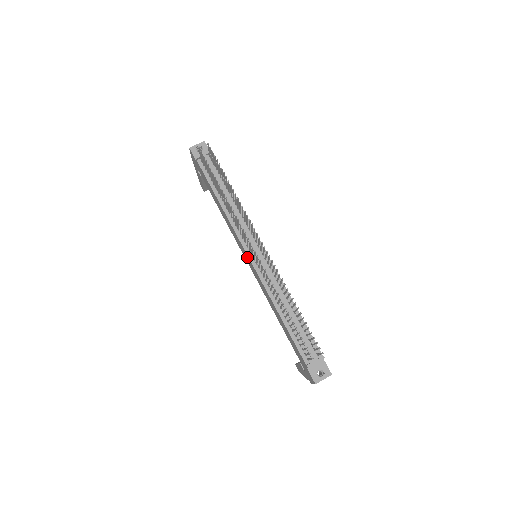
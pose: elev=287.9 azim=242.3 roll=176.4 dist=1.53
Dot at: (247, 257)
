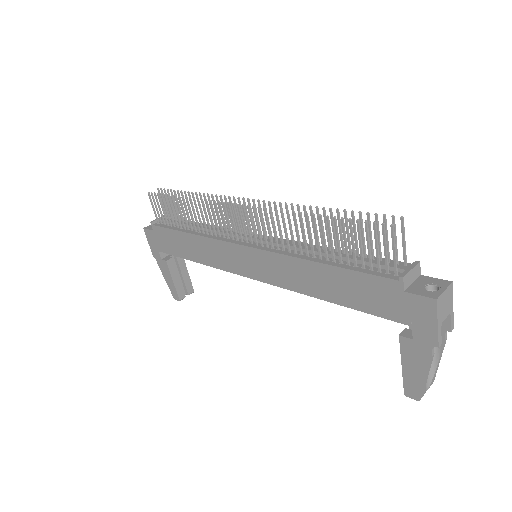
Dot at: (243, 254)
